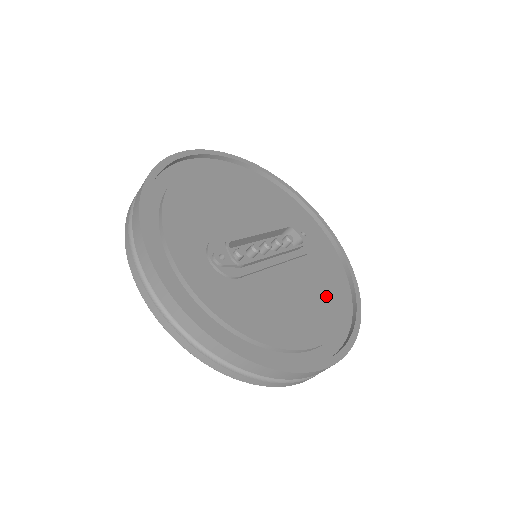
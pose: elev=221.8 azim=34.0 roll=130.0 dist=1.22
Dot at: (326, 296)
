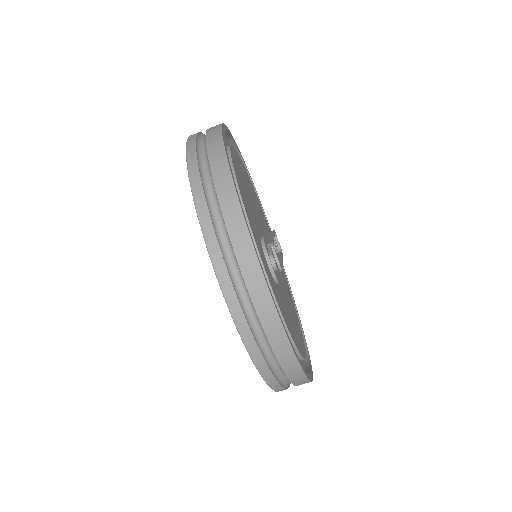
Dot at: occluded
